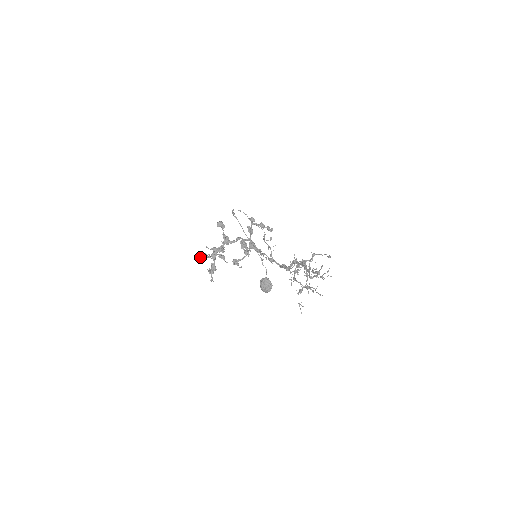
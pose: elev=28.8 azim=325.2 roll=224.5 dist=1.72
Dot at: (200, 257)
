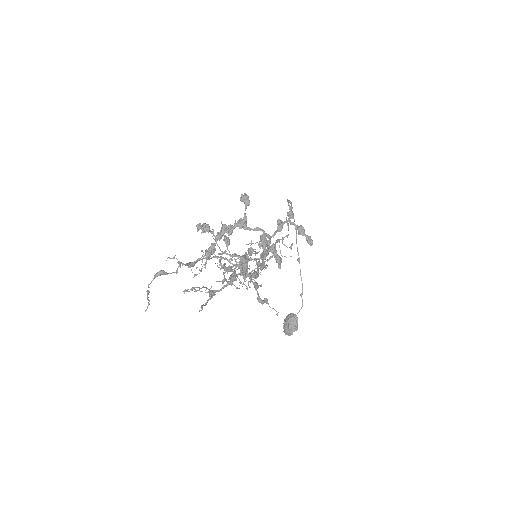
Dot at: (200, 226)
